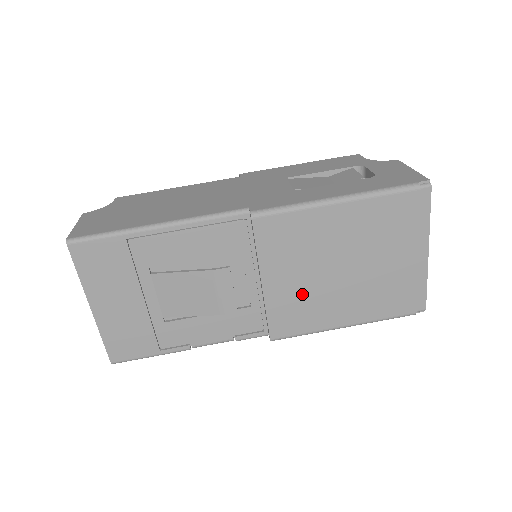
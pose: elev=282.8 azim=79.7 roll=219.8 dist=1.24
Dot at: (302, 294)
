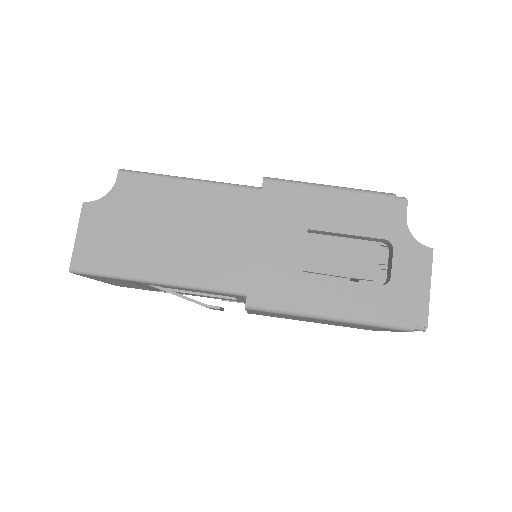
Dot at: occluded
